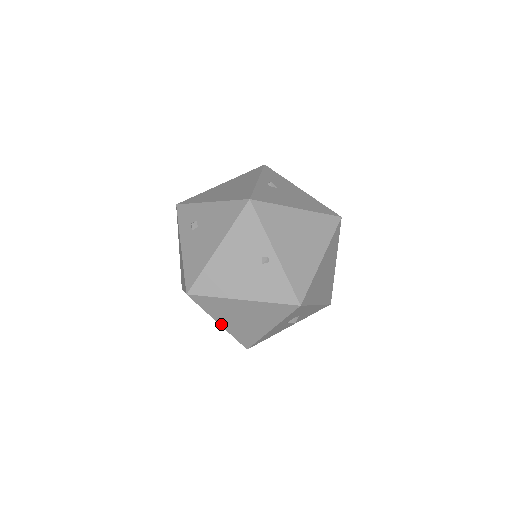
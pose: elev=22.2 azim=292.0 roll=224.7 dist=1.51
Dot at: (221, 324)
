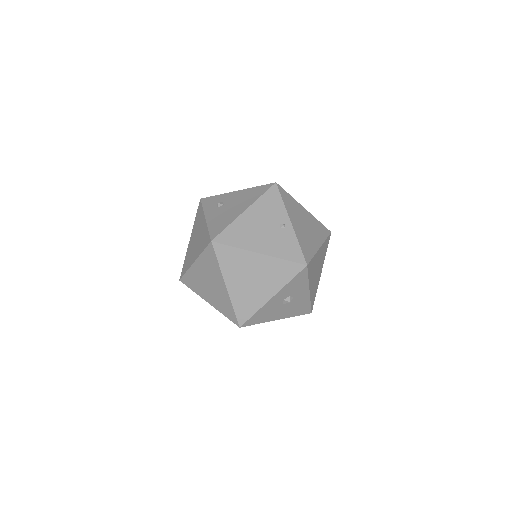
Dot at: (228, 286)
